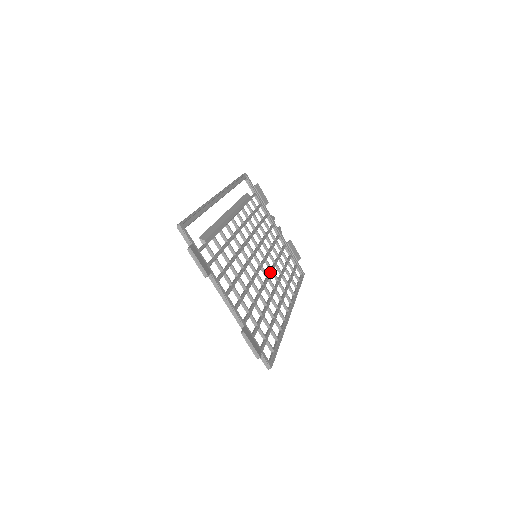
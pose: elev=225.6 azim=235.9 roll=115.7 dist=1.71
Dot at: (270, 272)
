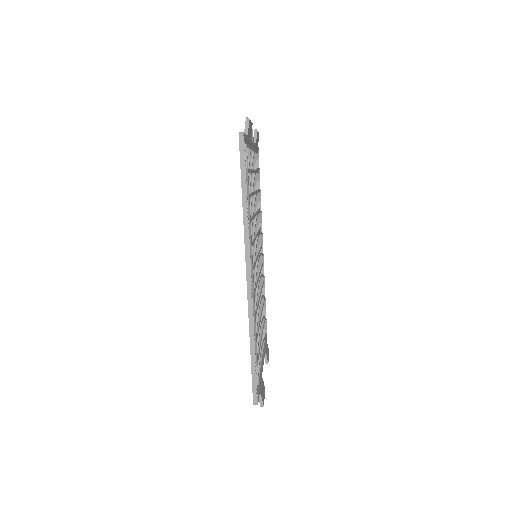
Dot at: (258, 243)
